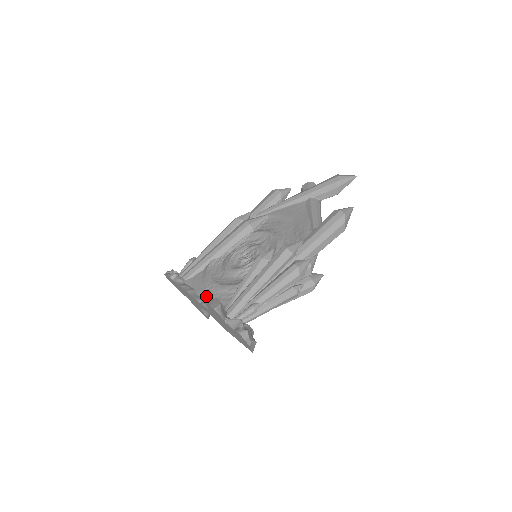
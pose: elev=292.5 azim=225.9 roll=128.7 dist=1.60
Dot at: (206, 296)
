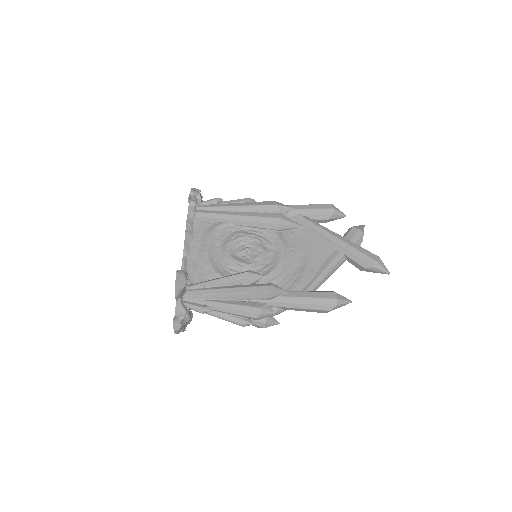
Dot at: (192, 254)
